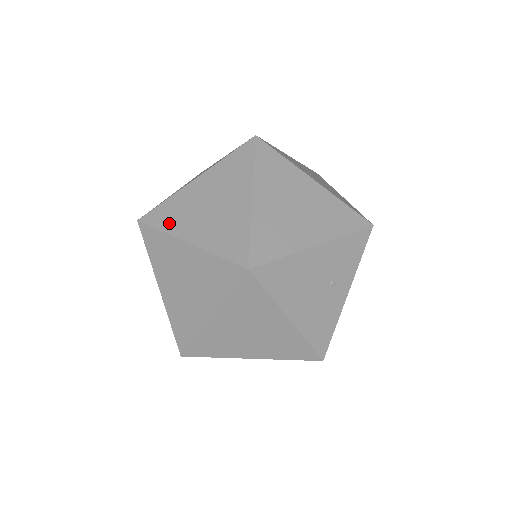
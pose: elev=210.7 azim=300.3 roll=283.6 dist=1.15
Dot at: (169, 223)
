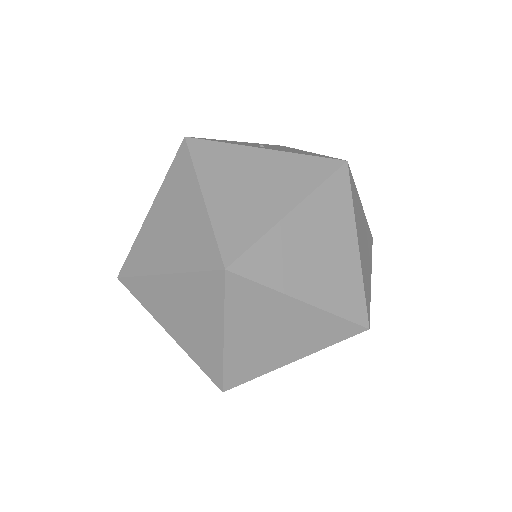
Dot at: (238, 309)
